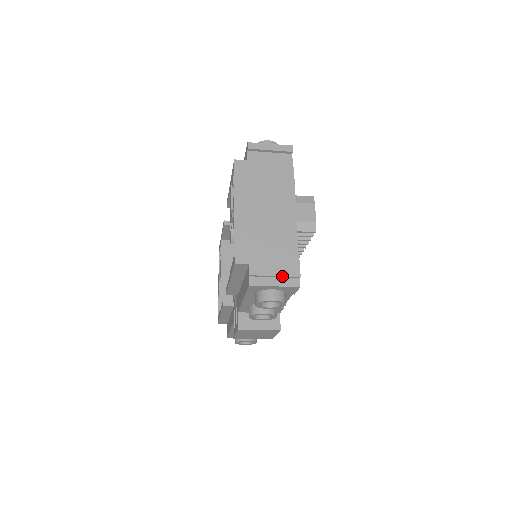
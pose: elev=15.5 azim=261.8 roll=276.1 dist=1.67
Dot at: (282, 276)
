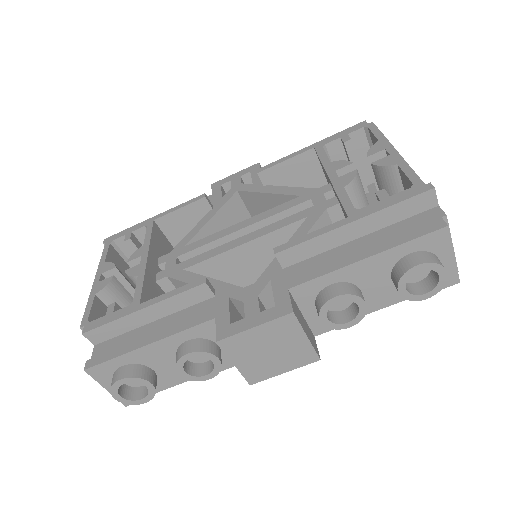
Dot at: (454, 252)
